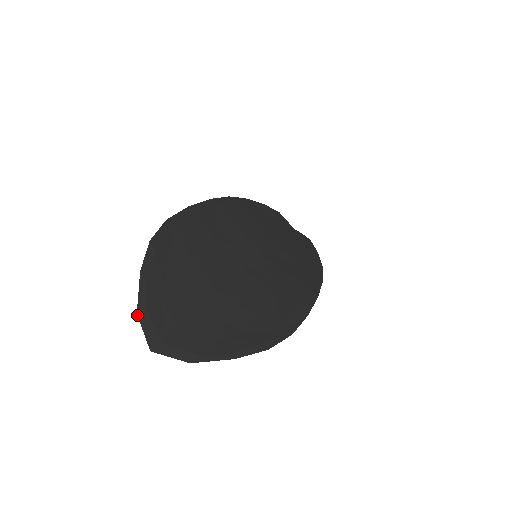
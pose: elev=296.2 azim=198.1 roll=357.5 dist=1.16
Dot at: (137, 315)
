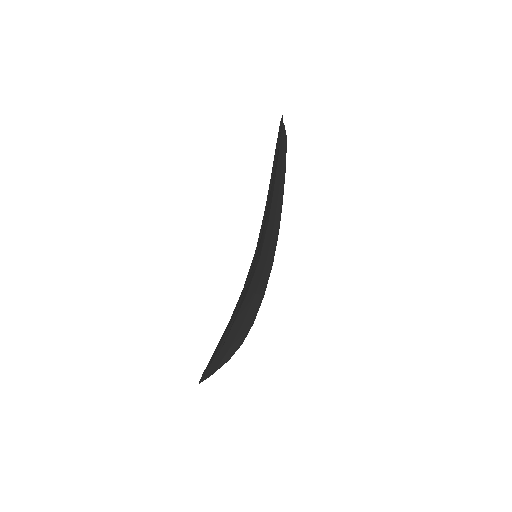
Dot at: occluded
